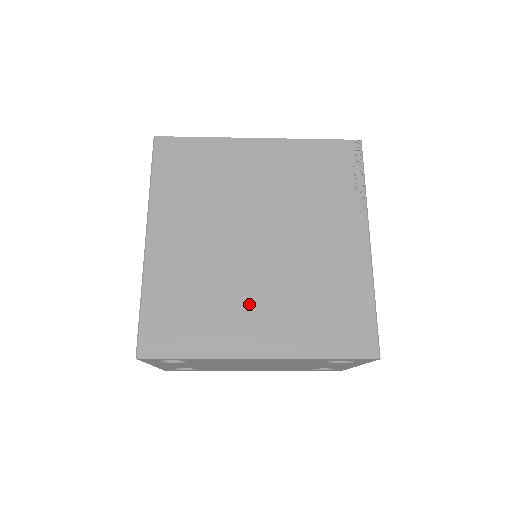
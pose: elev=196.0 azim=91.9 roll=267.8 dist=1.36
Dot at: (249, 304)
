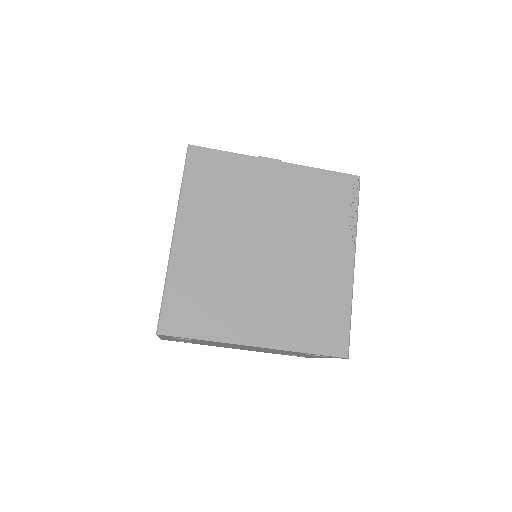
Dot at: (252, 302)
